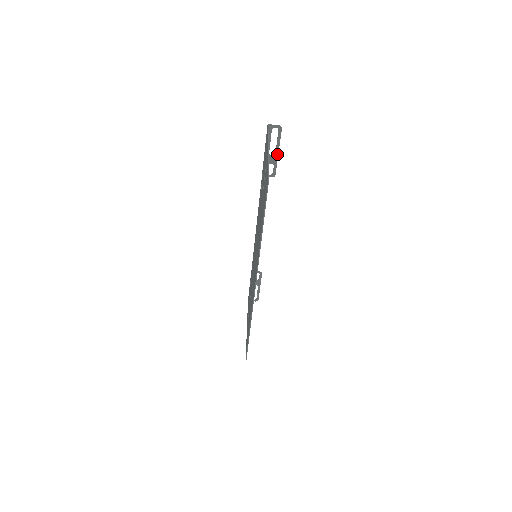
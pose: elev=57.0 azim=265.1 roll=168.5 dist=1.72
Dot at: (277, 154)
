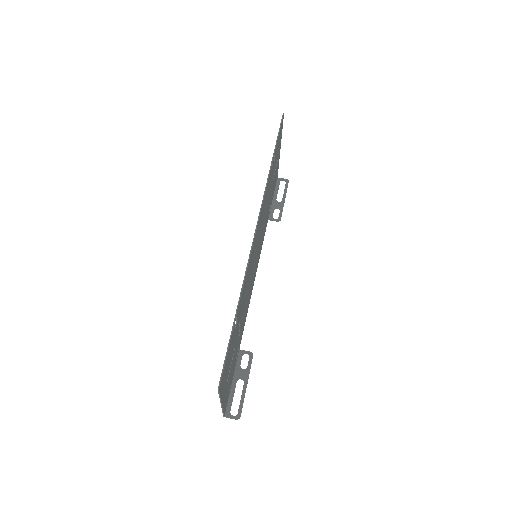
Dot at: (283, 201)
